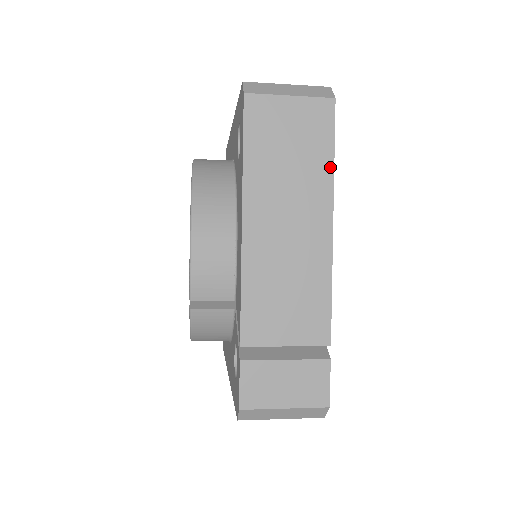
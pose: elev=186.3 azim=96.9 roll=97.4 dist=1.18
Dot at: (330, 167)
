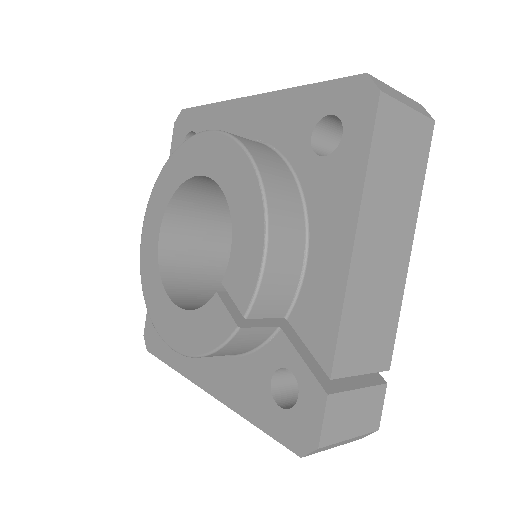
Dot at: (420, 191)
